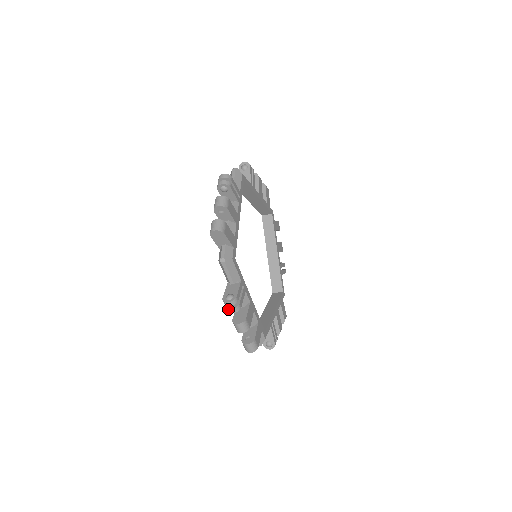
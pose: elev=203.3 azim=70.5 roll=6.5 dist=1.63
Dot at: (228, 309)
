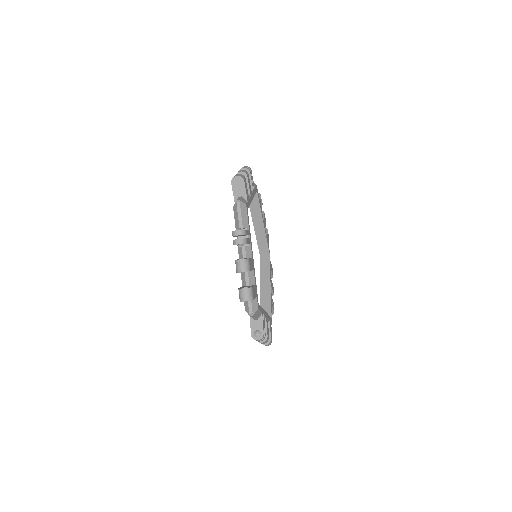
Dot at: (235, 240)
